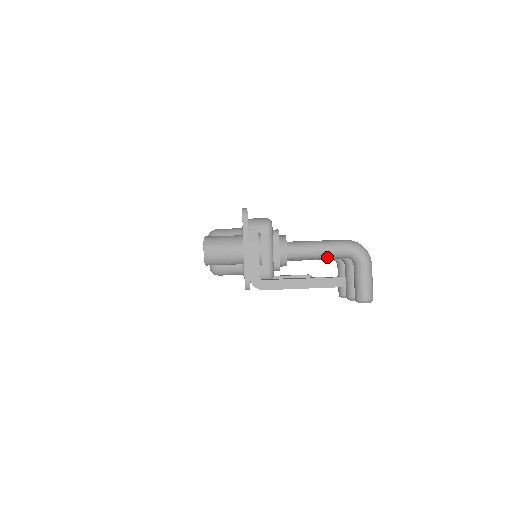
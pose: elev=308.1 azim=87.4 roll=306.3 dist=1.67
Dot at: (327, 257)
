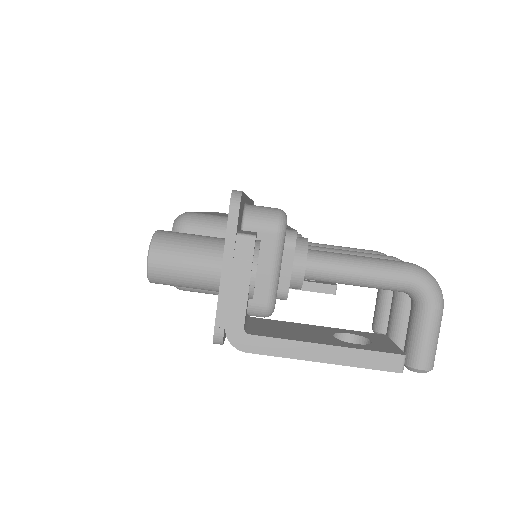
Dot at: (370, 286)
